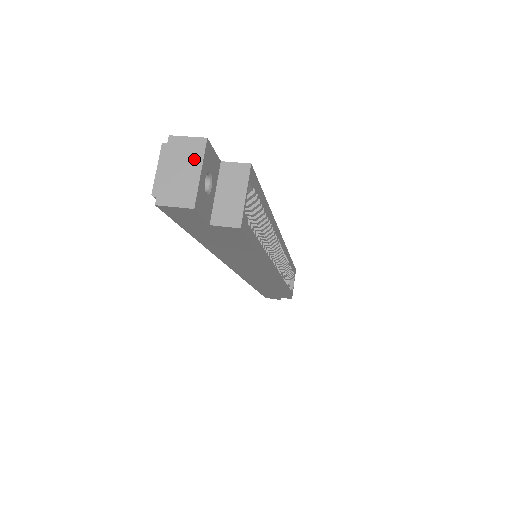
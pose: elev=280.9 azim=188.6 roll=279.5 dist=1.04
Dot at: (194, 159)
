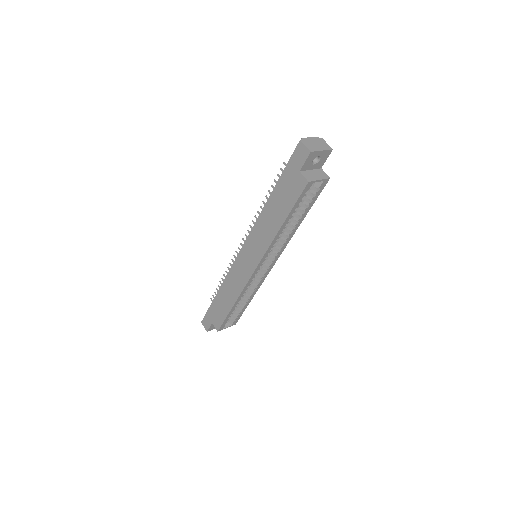
Dot at: (324, 147)
